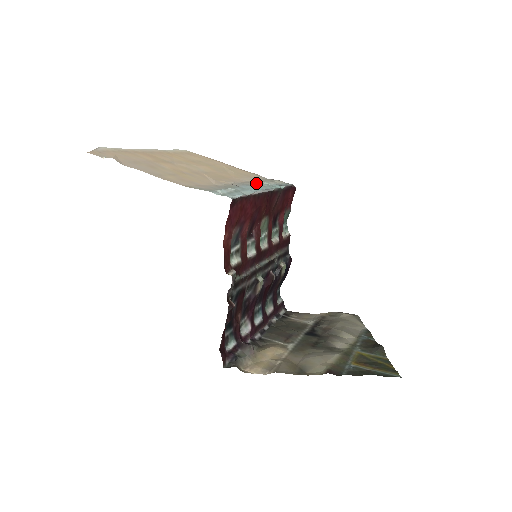
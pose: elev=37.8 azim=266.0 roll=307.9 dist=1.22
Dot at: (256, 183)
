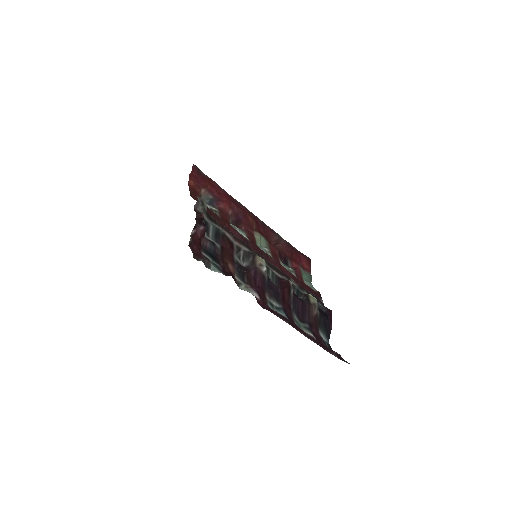
Dot at: occluded
